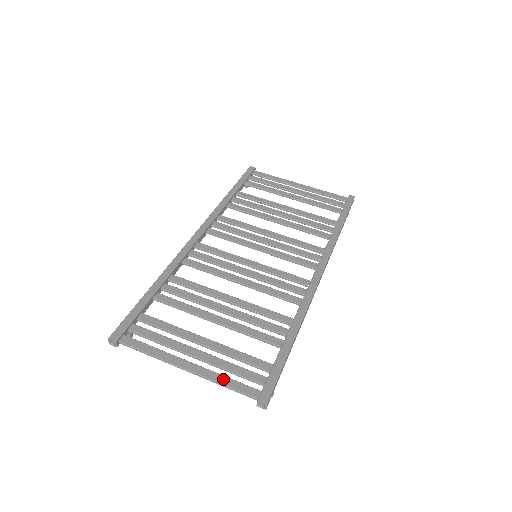
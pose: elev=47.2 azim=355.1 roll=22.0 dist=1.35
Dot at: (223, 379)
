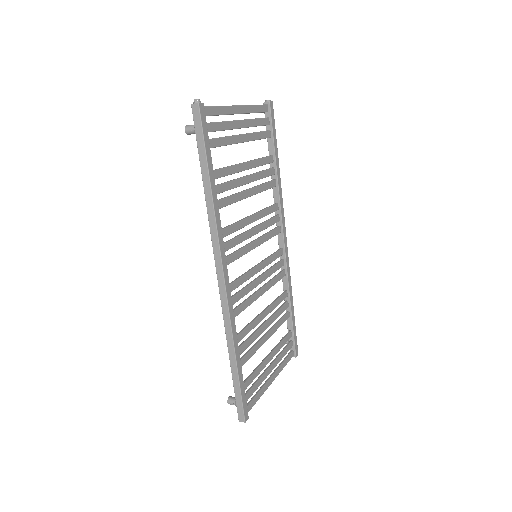
Dot at: (284, 365)
